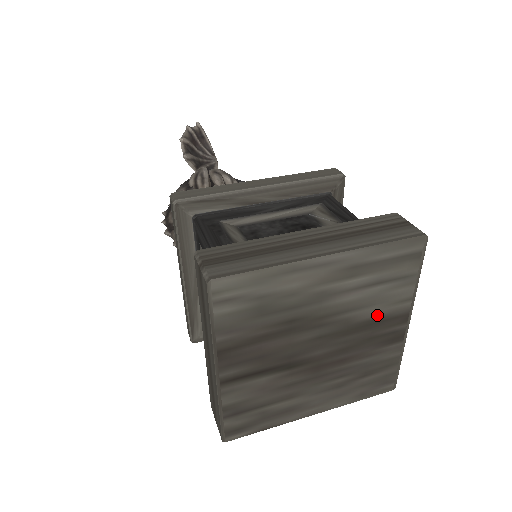
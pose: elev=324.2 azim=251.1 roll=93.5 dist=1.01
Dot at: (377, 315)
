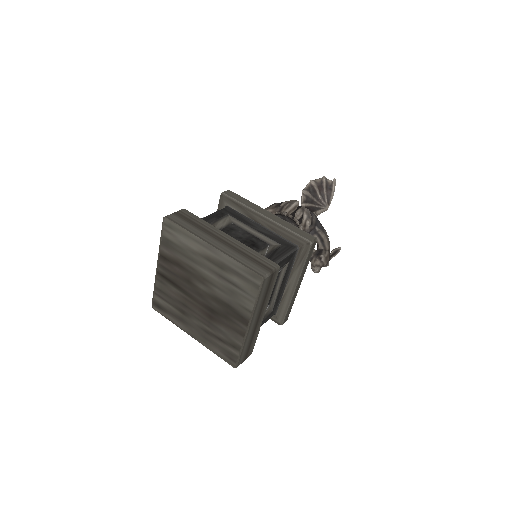
Dot at: (232, 305)
